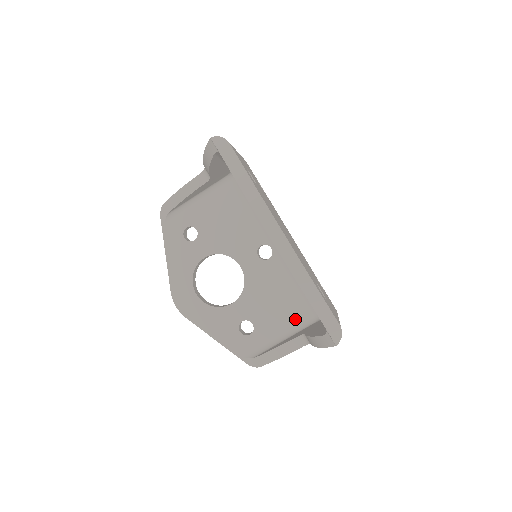
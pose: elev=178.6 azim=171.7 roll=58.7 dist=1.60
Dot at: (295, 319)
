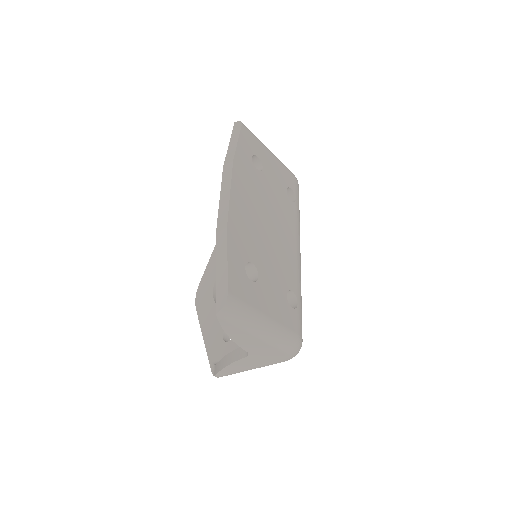
Dot at: occluded
